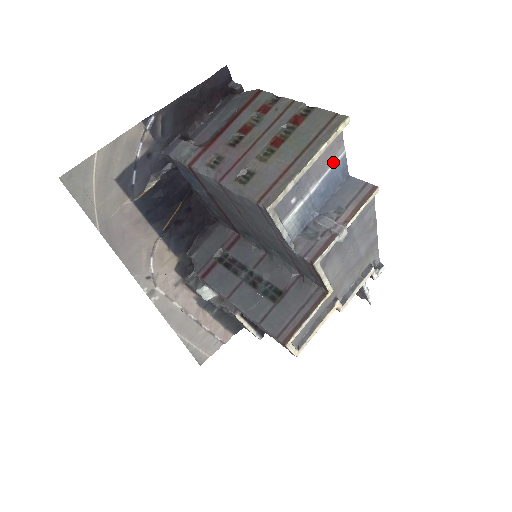
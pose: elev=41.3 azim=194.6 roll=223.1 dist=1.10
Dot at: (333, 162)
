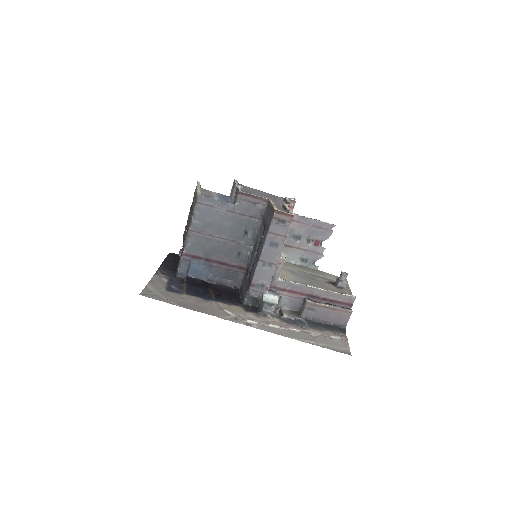
Dot at: (214, 194)
